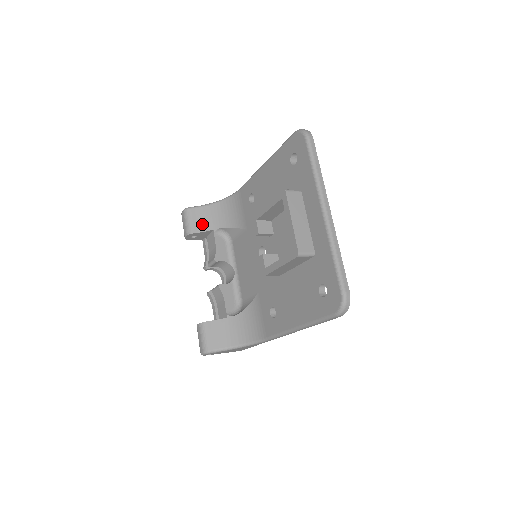
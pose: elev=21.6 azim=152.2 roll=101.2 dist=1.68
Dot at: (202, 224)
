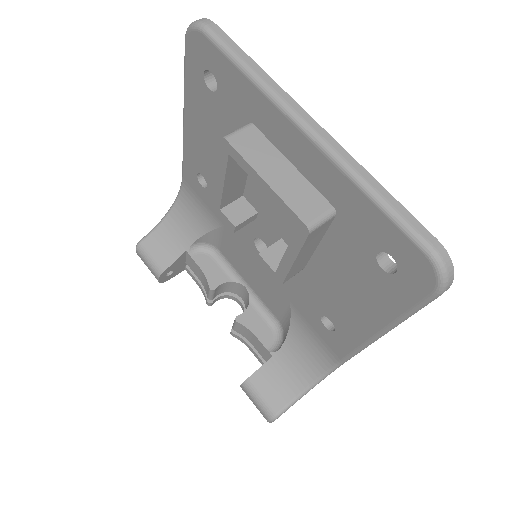
Dot at: (168, 252)
